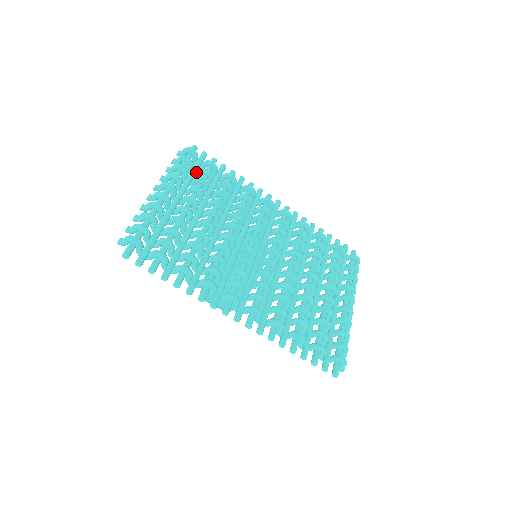
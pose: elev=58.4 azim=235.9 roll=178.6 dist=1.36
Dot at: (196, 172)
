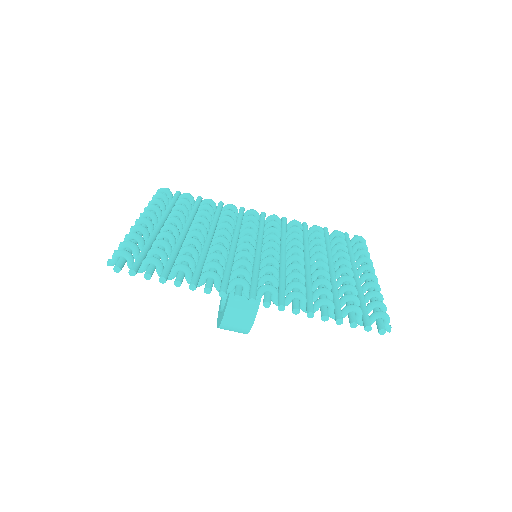
Dot at: (174, 205)
